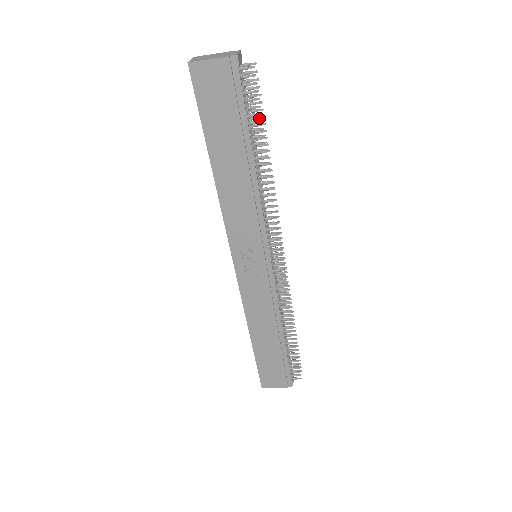
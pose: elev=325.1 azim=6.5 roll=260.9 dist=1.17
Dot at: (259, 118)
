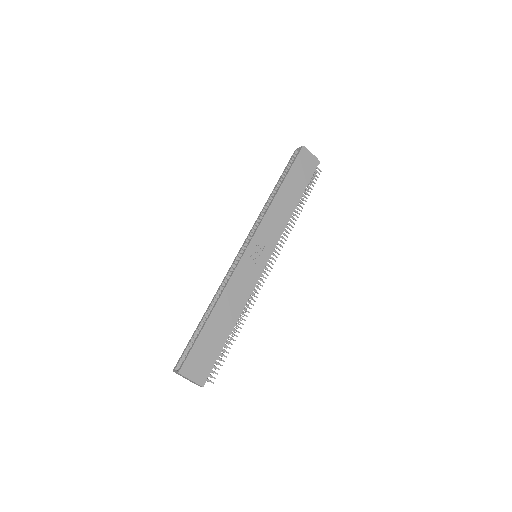
Dot at: (304, 193)
